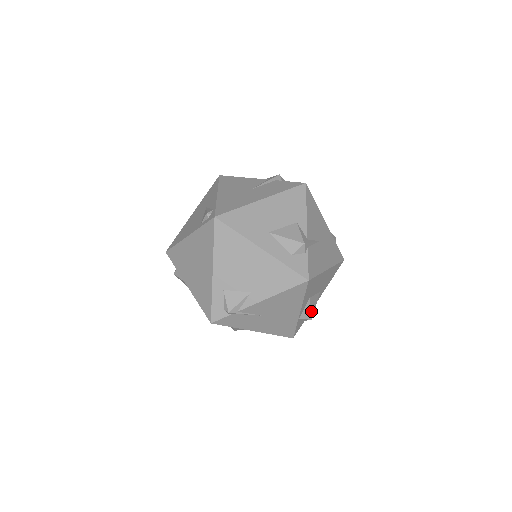
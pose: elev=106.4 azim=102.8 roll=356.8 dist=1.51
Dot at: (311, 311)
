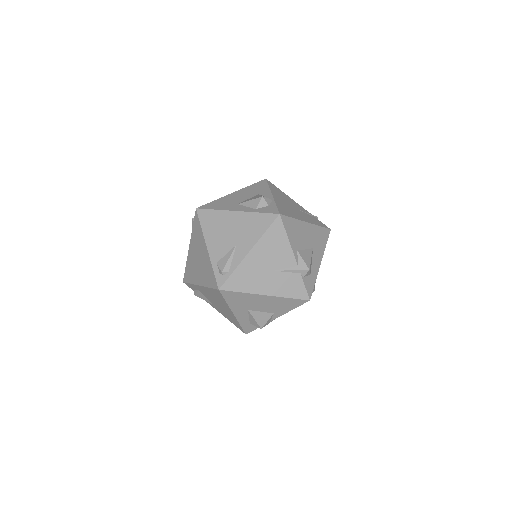
Dot at: occluded
